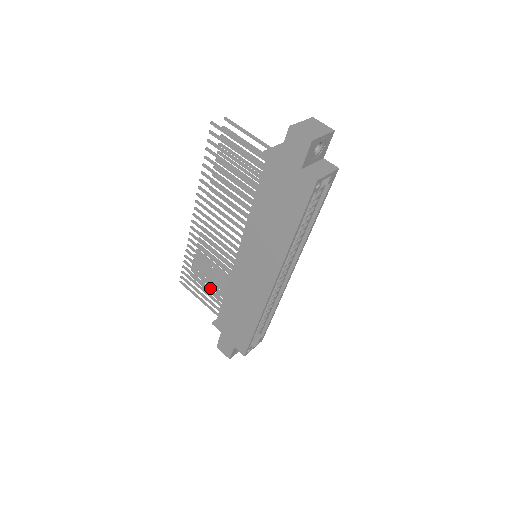
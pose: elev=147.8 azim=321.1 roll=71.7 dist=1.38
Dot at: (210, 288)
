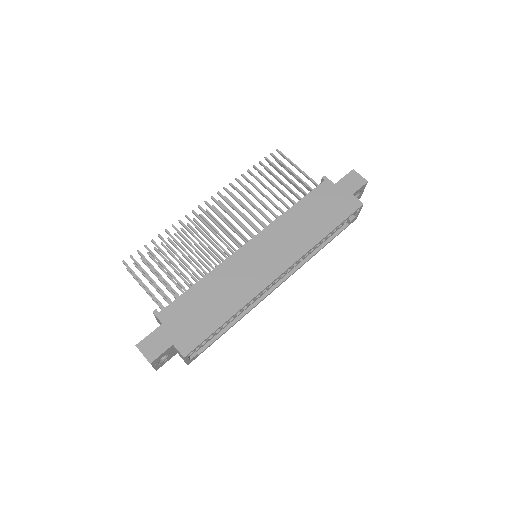
Dot at: occluded
